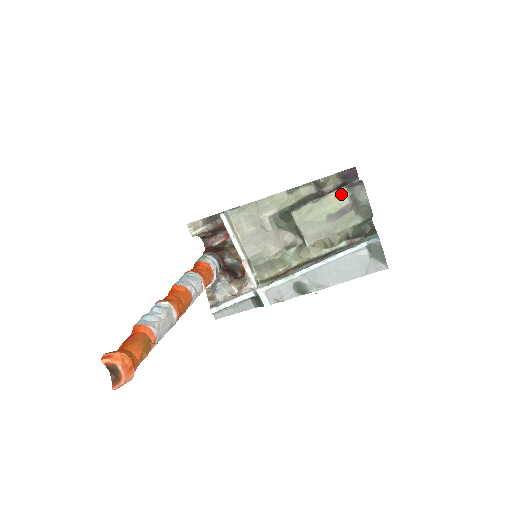
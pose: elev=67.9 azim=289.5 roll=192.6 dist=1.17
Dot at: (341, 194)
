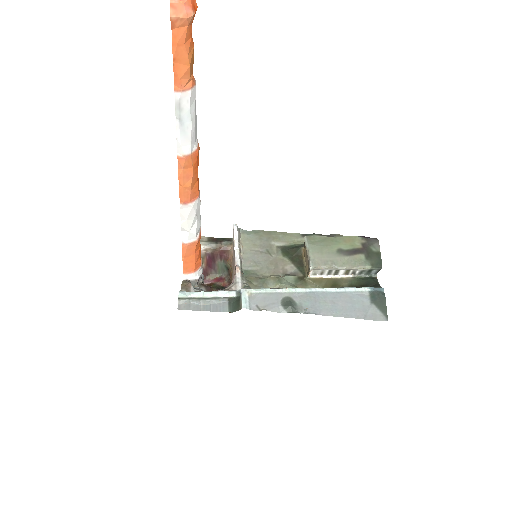
Dot at: (355, 239)
